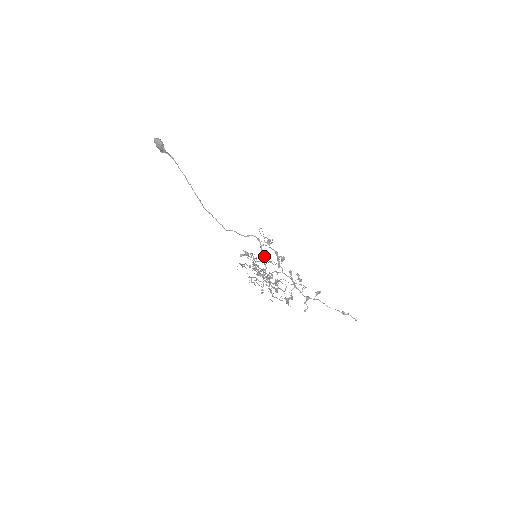
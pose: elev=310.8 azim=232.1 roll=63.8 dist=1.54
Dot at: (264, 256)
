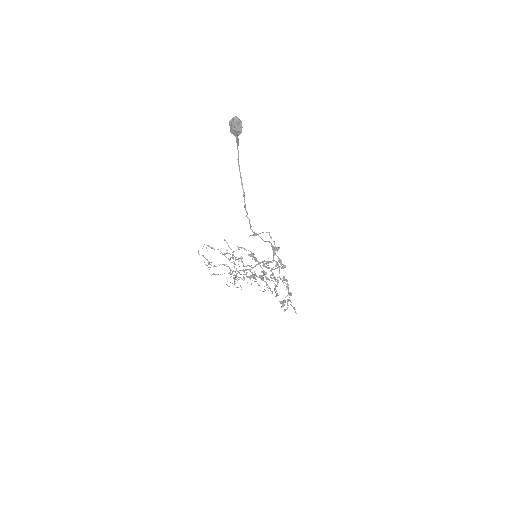
Dot at: occluded
